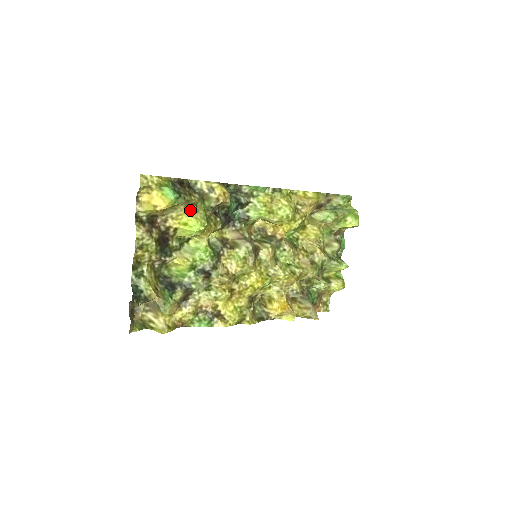
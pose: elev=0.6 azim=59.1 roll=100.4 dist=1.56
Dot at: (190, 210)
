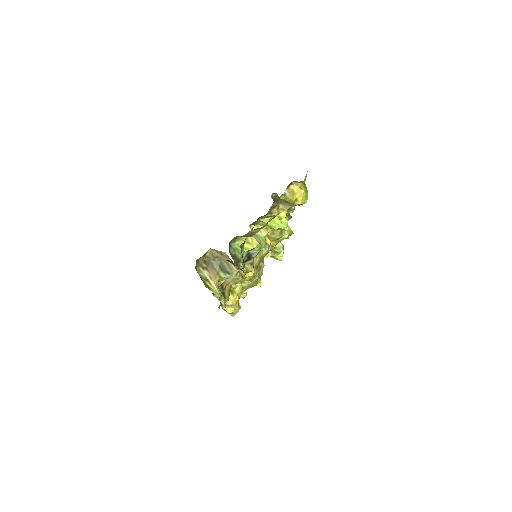
Dot at: (288, 210)
